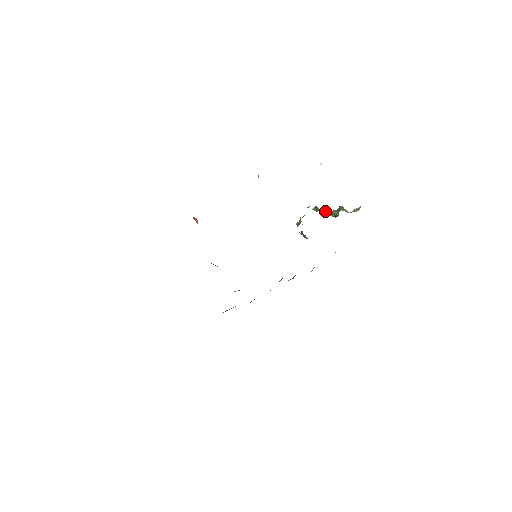
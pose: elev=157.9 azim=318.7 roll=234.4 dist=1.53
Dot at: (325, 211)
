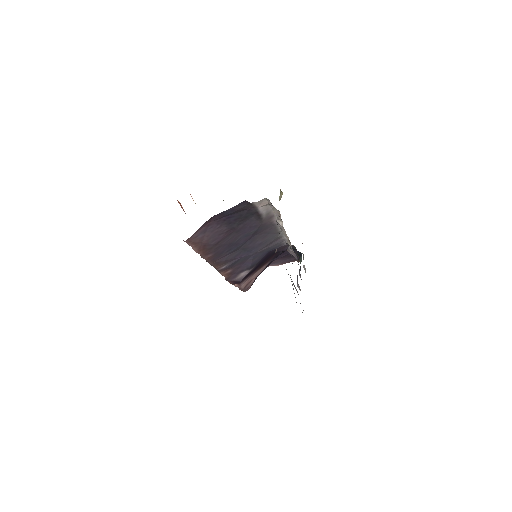
Dot at: occluded
